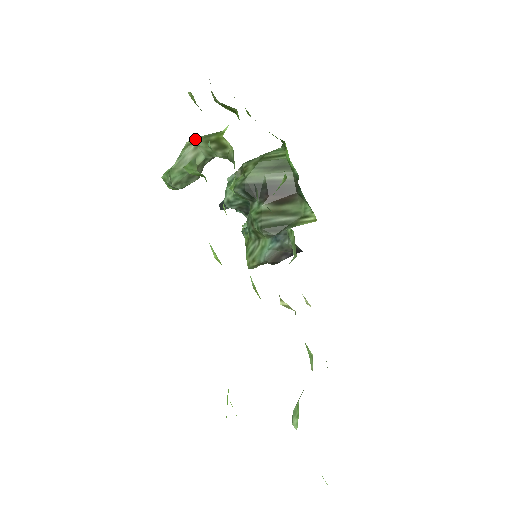
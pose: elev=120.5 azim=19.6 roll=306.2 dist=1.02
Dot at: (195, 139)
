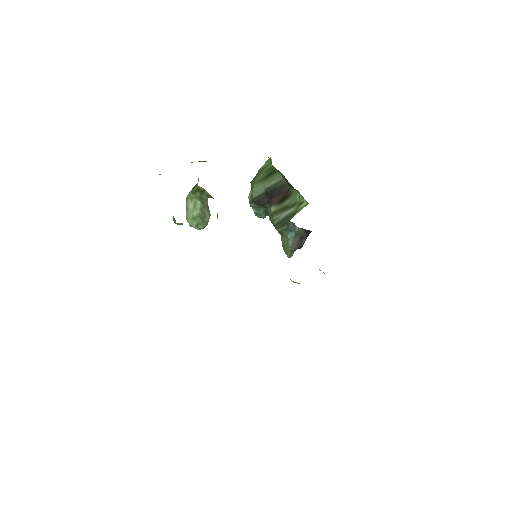
Dot at: (189, 194)
